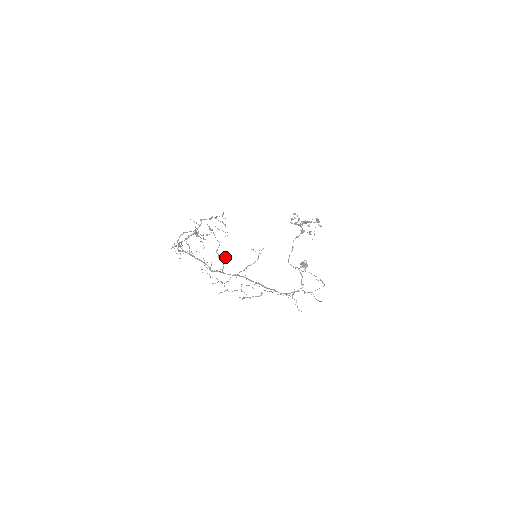
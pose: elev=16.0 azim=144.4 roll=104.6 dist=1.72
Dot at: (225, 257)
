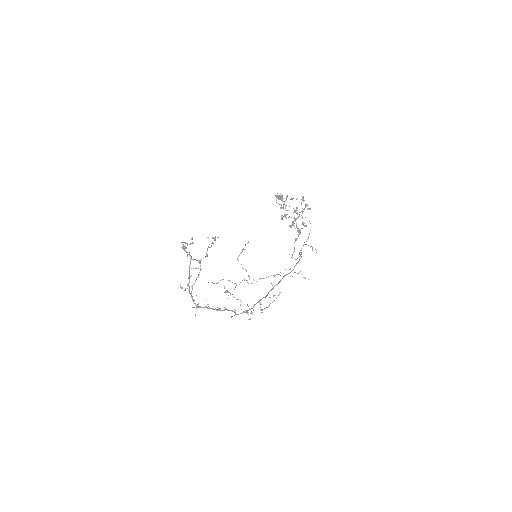
Dot at: occluded
